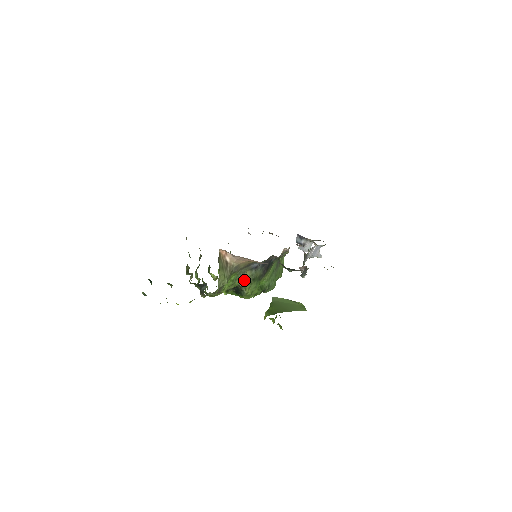
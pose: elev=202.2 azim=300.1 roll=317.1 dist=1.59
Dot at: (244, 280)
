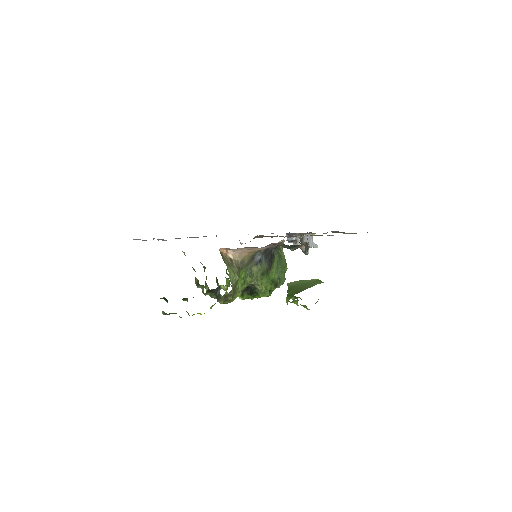
Dot at: (254, 276)
